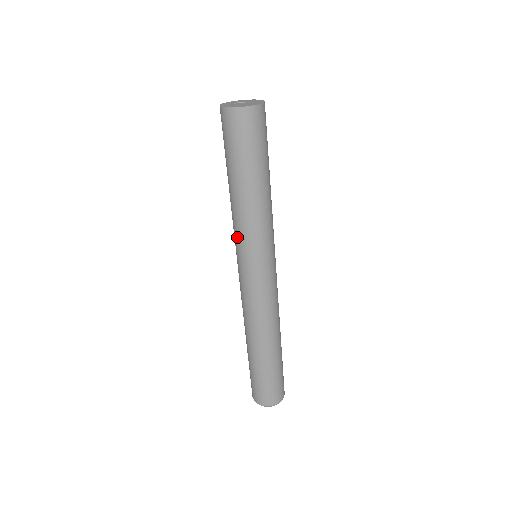
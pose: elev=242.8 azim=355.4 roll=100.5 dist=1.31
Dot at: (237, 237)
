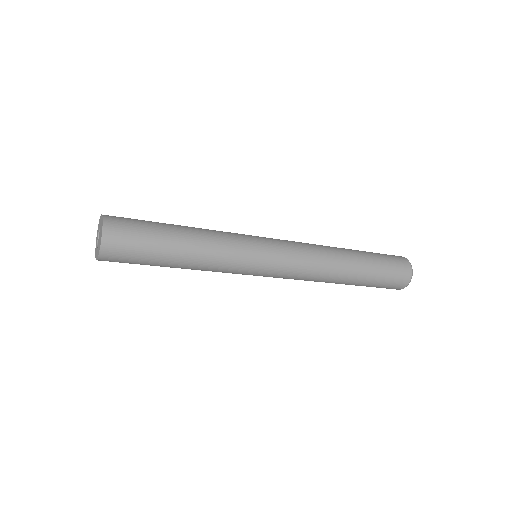
Dot at: occluded
